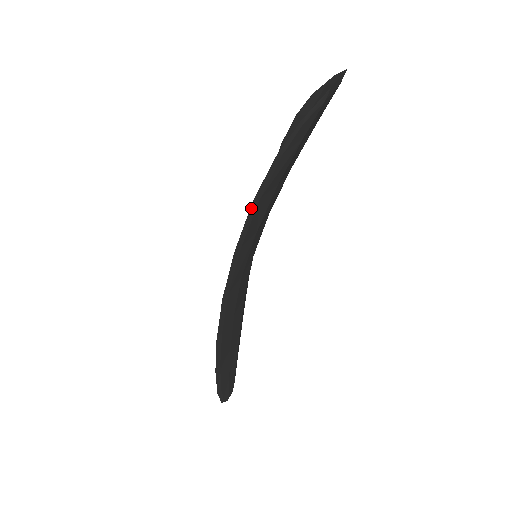
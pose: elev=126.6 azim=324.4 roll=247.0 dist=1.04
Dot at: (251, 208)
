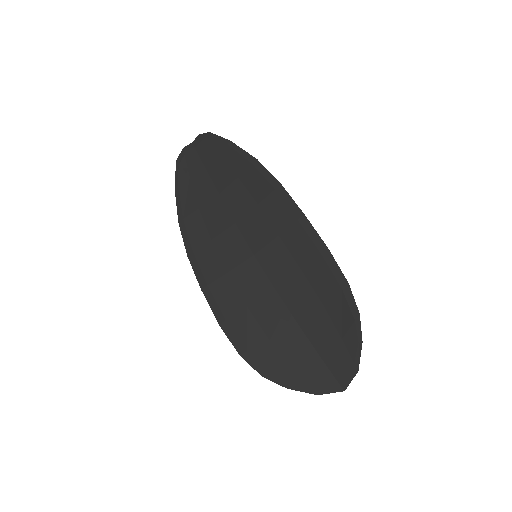
Dot at: (238, 351)
